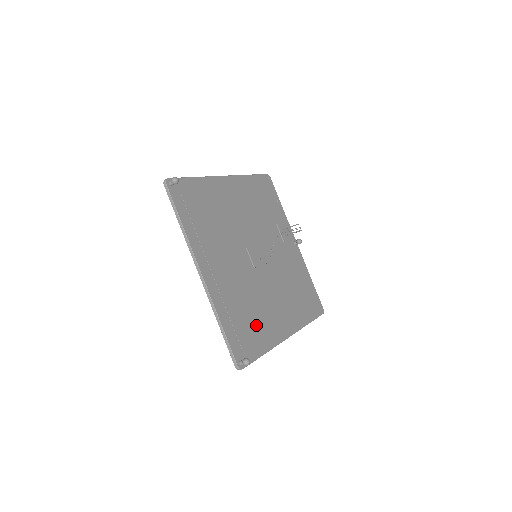
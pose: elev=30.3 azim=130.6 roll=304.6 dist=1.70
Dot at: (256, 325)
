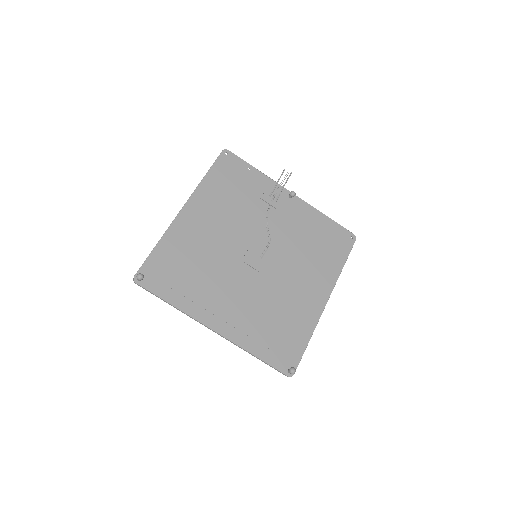
Dot at: (288, 324)
